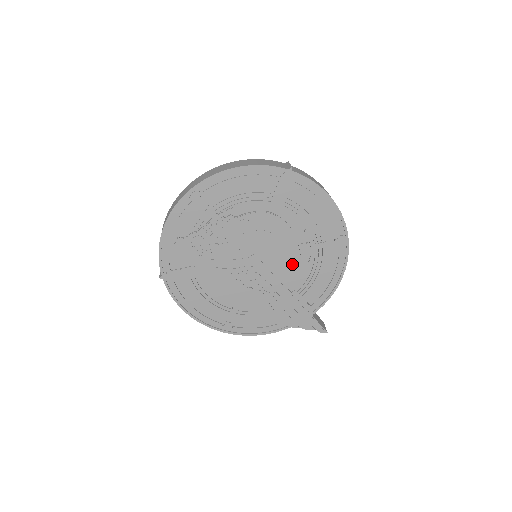
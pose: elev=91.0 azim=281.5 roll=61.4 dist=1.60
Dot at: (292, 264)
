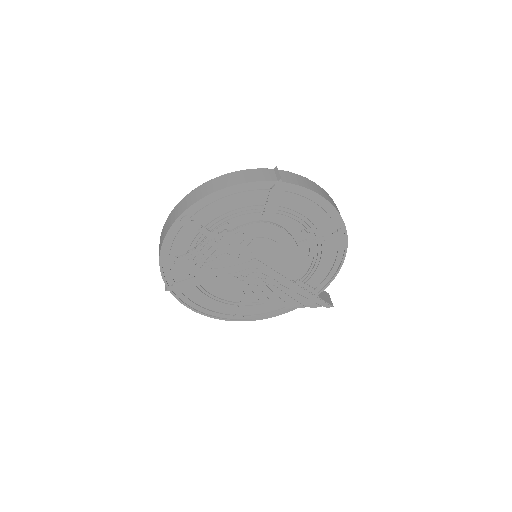
Dot at: (292, 260)
